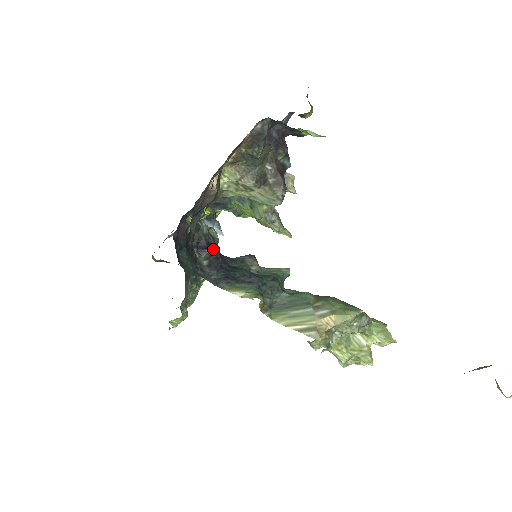
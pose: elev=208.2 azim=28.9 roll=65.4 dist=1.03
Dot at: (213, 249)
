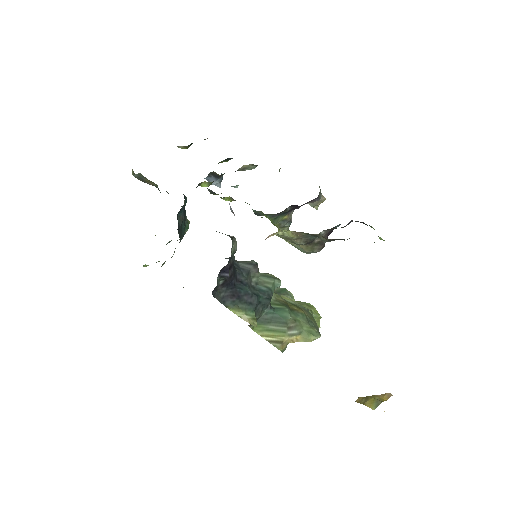
Dot at: (231, 268)
